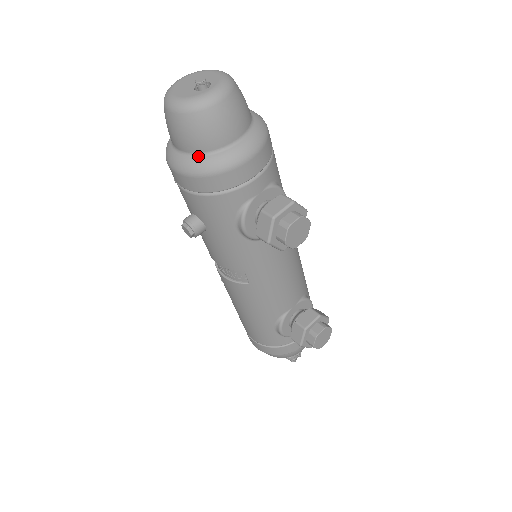
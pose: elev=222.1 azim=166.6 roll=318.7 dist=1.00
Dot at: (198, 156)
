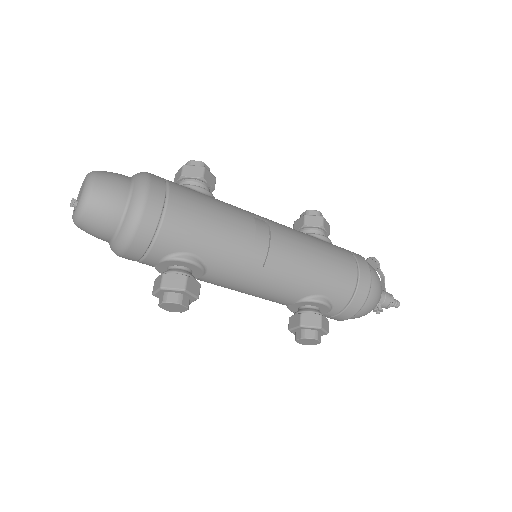
Dot at: occluded
